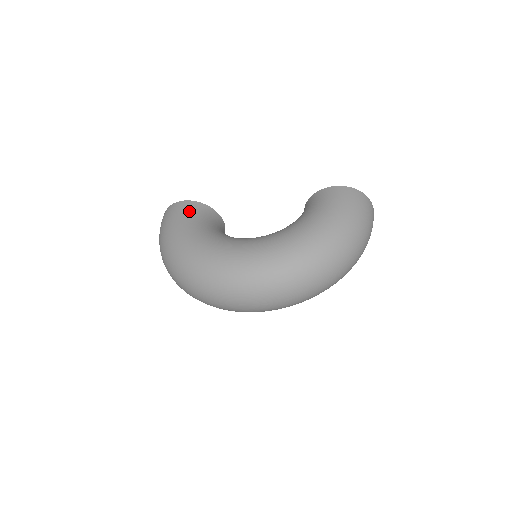
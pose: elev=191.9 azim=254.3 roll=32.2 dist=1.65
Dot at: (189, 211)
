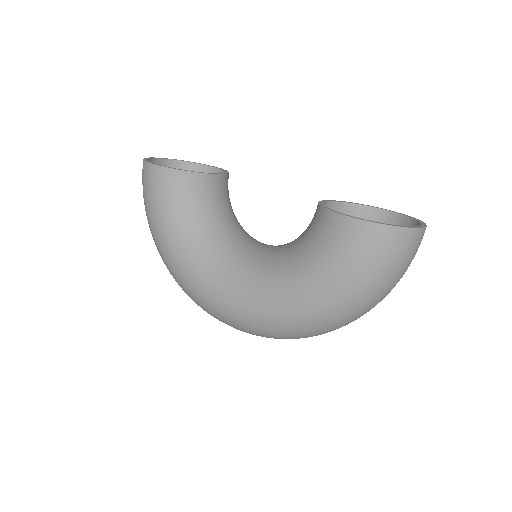
Dot at: (164, 191)
